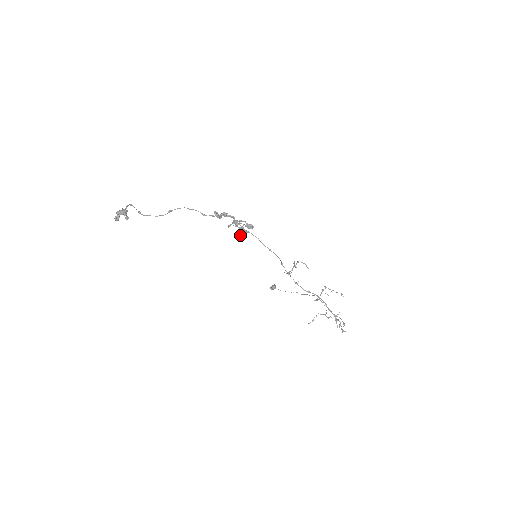
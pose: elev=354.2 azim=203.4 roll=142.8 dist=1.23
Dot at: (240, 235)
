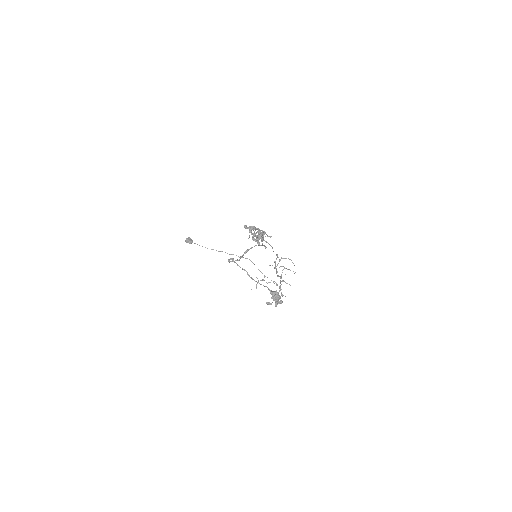
Dot at: (258, 244)
